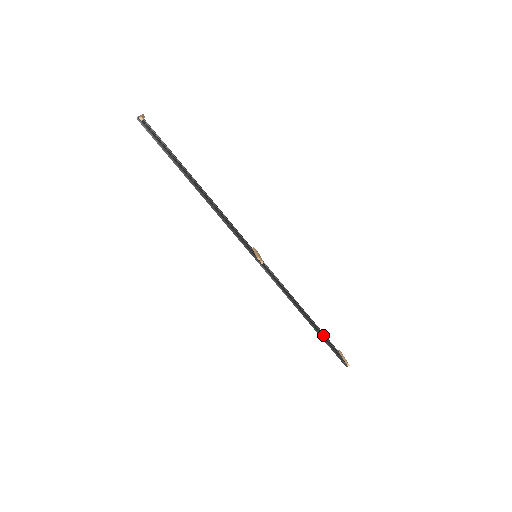
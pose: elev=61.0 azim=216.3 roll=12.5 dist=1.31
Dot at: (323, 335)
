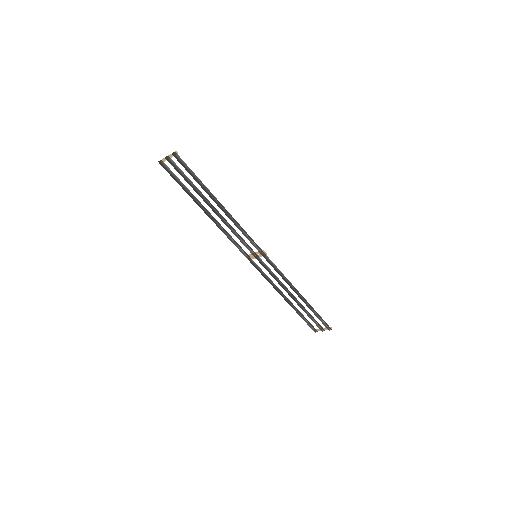
Dot at: (308, 312)
